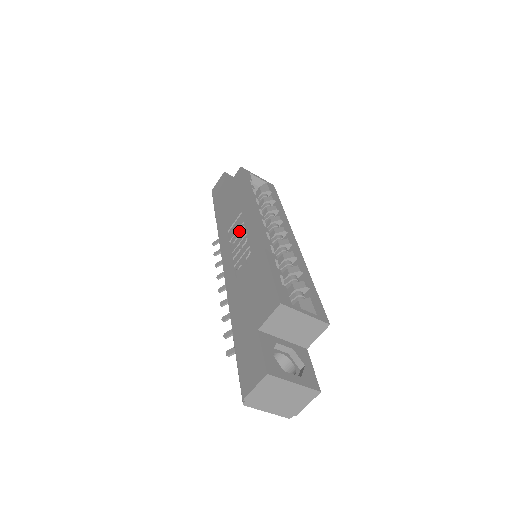
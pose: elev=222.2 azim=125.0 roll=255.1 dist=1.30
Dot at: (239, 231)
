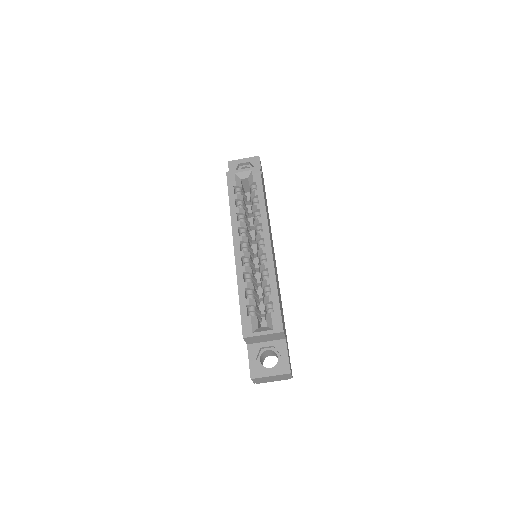
Dot at: occluded
